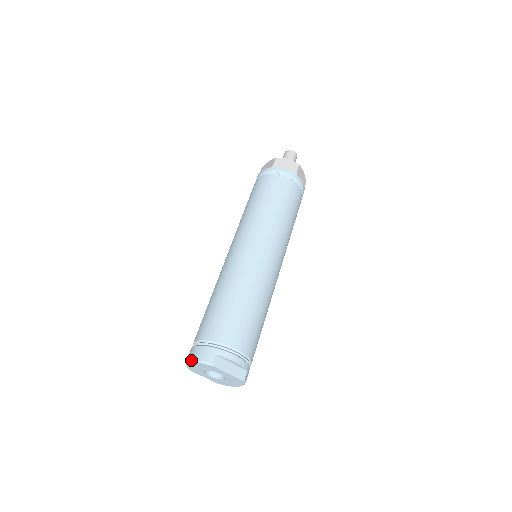
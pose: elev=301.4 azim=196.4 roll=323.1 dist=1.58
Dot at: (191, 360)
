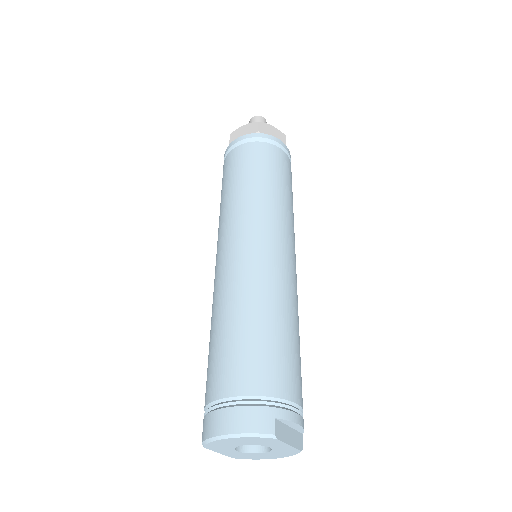
Dot at: (231, 434)
